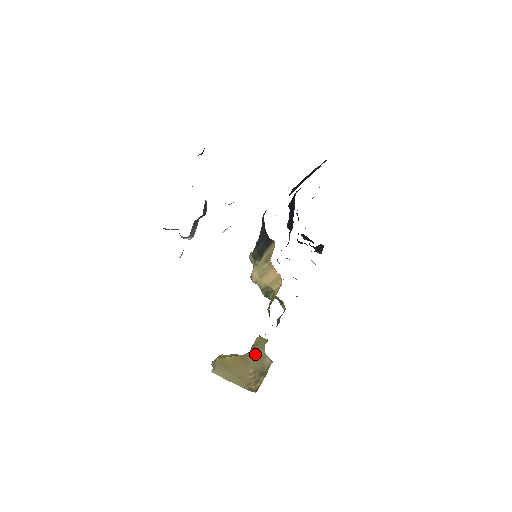
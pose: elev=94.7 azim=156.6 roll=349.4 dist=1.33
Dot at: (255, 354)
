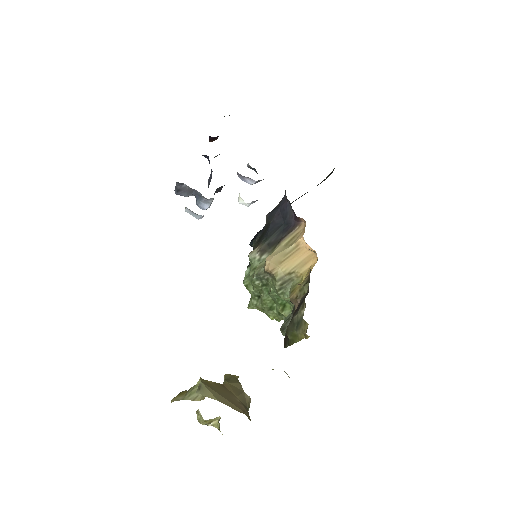
Dot at: (233, 386)
